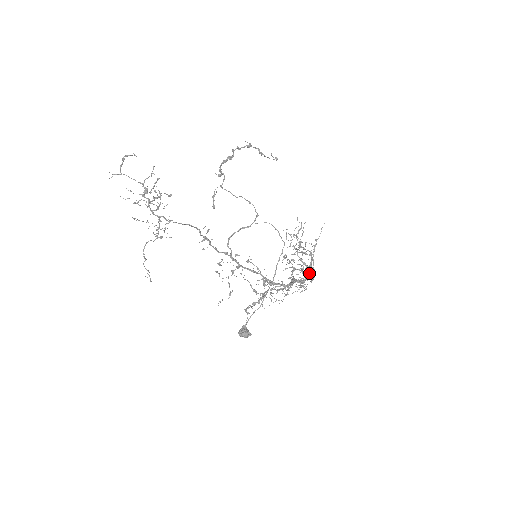
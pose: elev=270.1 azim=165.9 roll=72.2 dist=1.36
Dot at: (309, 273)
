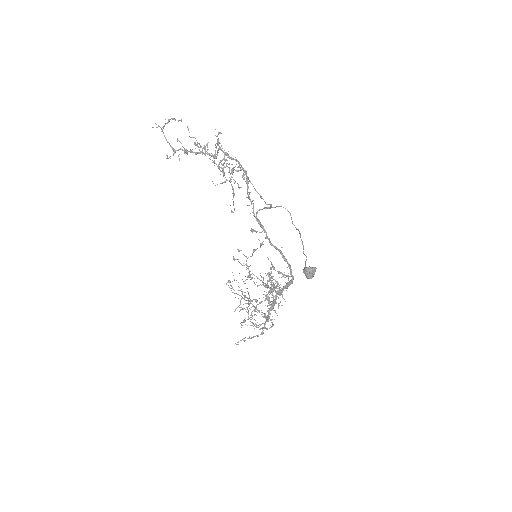
Dot at: (265, 317)
